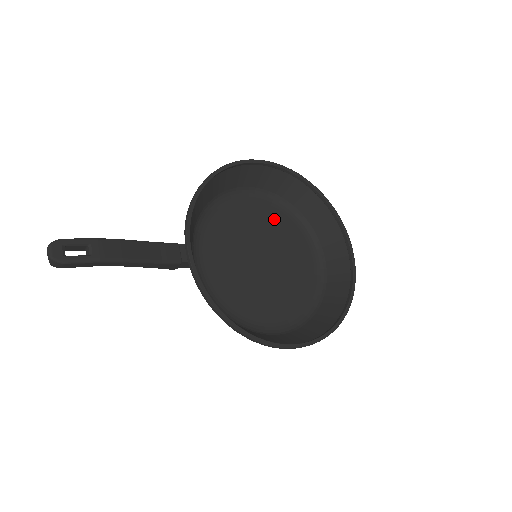
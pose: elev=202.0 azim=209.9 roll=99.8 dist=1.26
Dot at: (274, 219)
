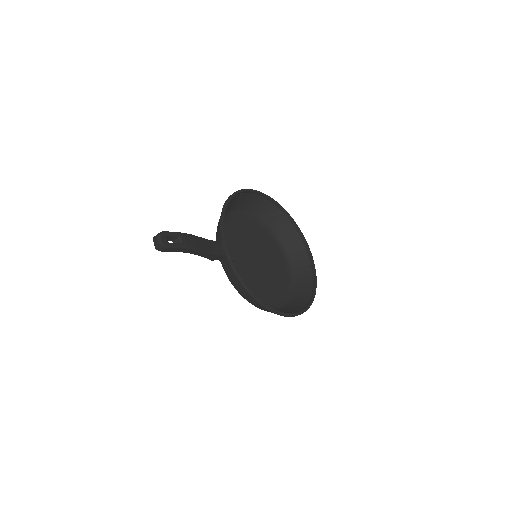
Dot at: (259, 233)
